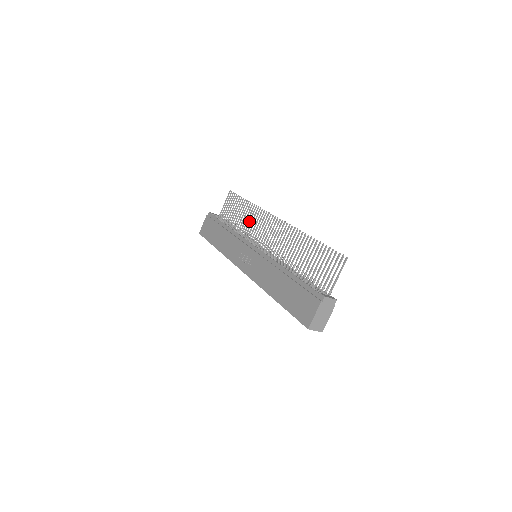
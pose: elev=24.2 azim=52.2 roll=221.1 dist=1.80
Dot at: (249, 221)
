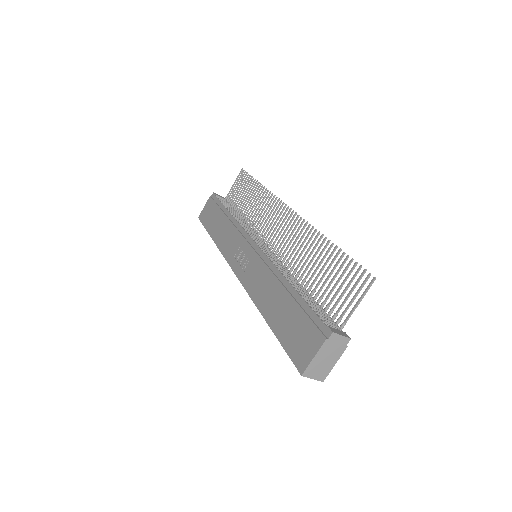
Dot at: (256, 209)
